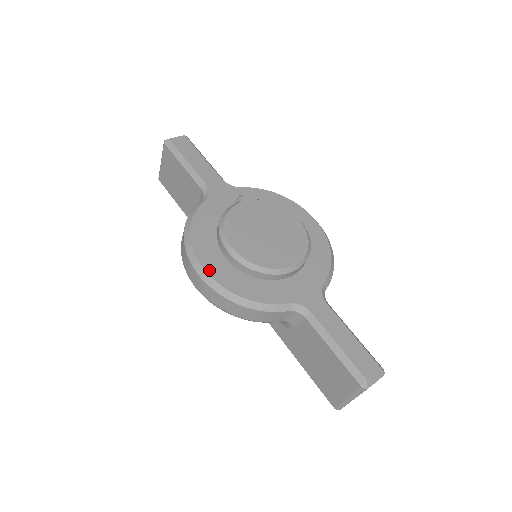
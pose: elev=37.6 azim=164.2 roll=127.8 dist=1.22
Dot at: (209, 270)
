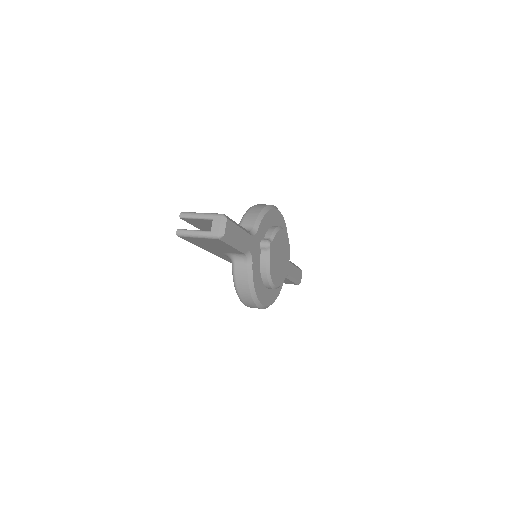
Dot at: (266, 304)
